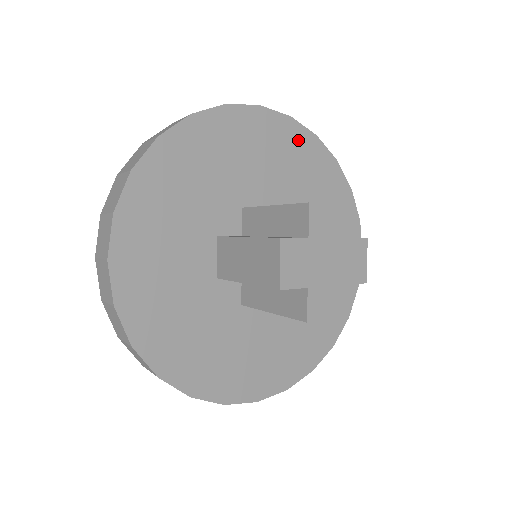
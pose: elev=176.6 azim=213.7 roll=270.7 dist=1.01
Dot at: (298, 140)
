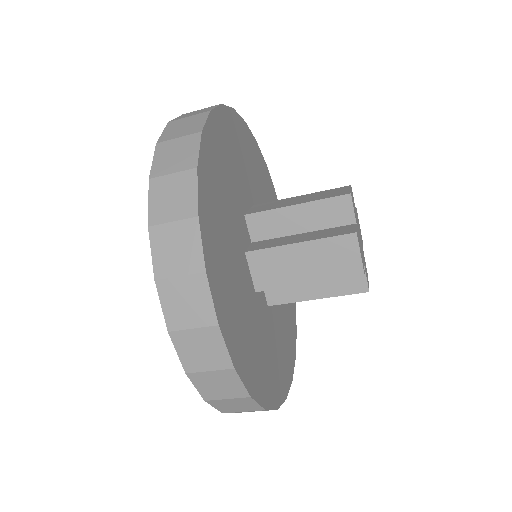
Dot at: occluded
